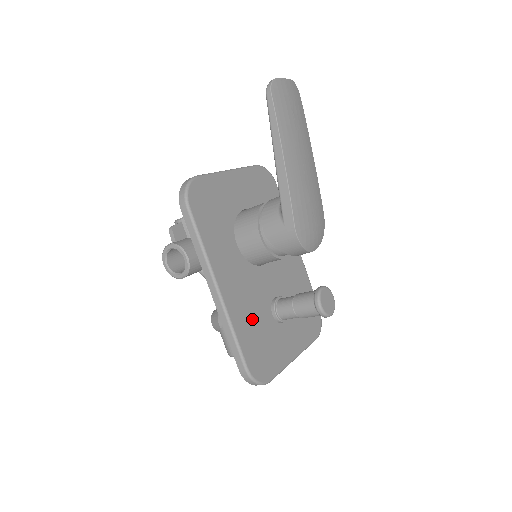
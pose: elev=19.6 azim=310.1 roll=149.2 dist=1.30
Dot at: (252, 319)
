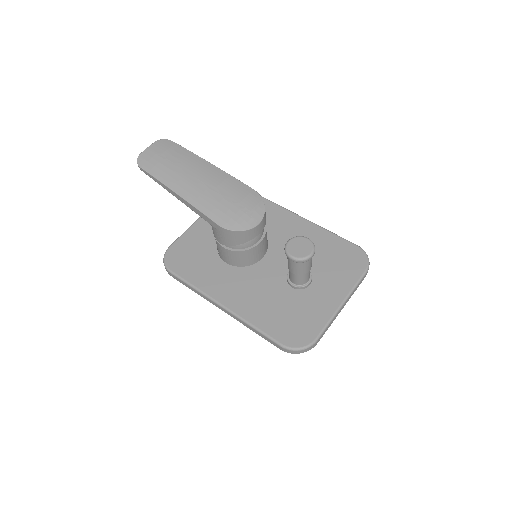
Dot at: (269, 305)
